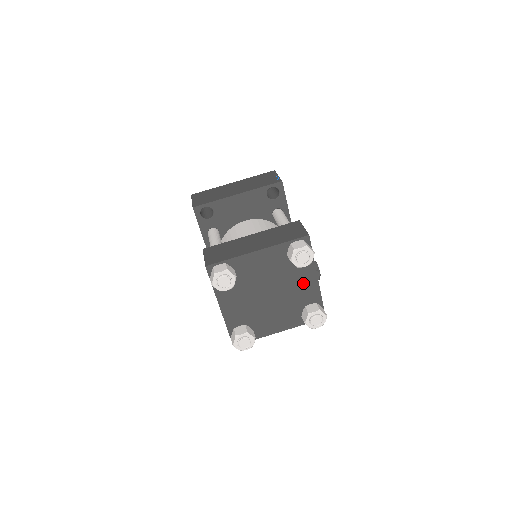
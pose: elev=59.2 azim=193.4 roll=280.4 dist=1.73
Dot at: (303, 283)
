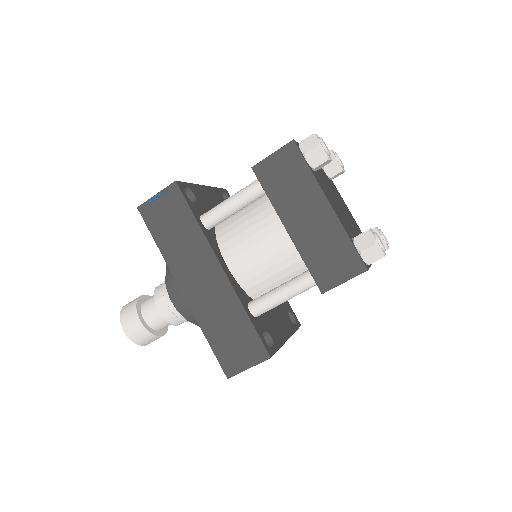
Dot at: (345, 207)
